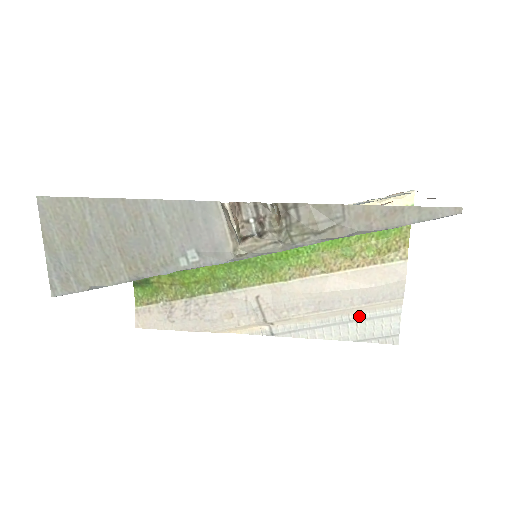
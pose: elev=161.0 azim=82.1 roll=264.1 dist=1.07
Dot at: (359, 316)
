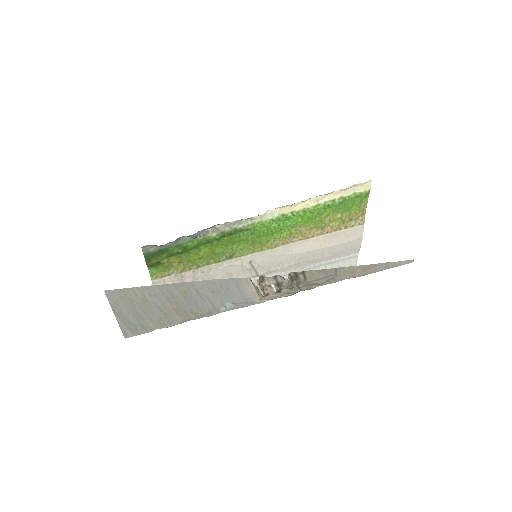
Dot at: (328, 261)
